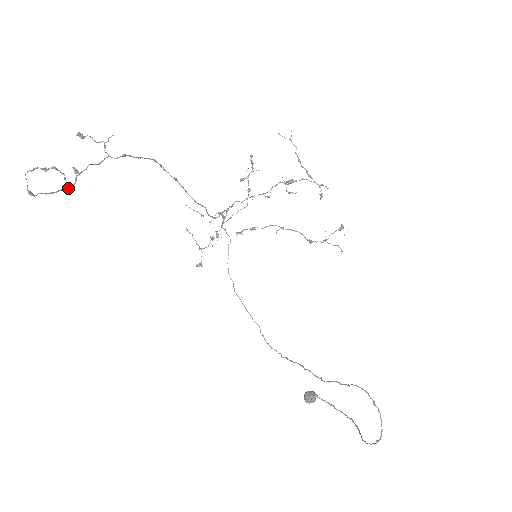
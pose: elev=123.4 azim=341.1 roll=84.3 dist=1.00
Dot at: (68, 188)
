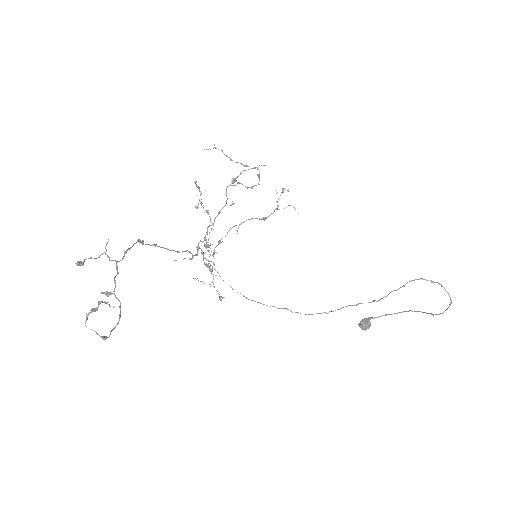
Dot at: occluded
